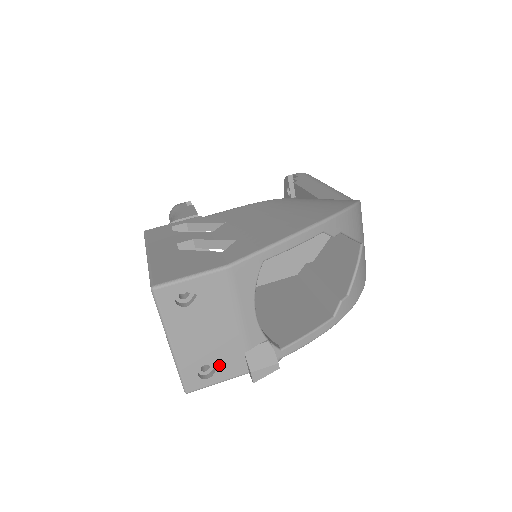
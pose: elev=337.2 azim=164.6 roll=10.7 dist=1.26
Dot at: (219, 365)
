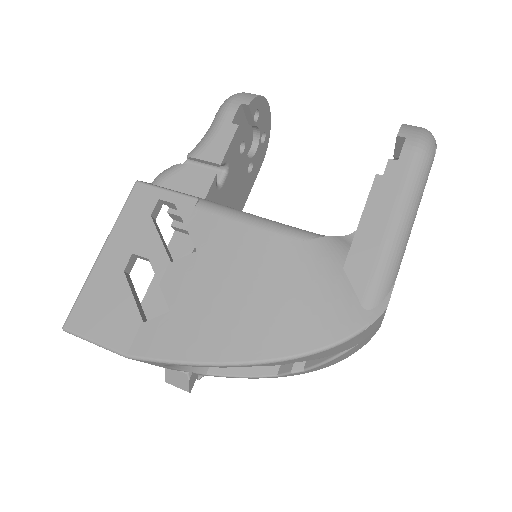
Dot at: occluded
